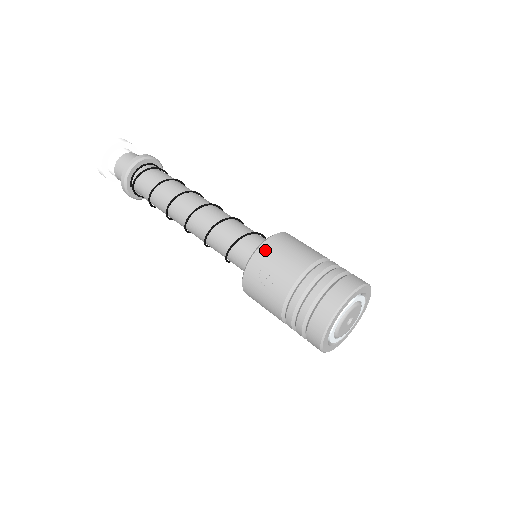
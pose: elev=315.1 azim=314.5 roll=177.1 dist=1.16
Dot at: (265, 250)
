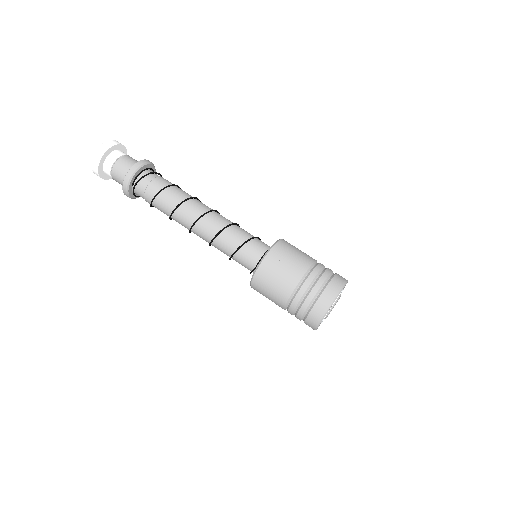
Dot at: (279, 249)
